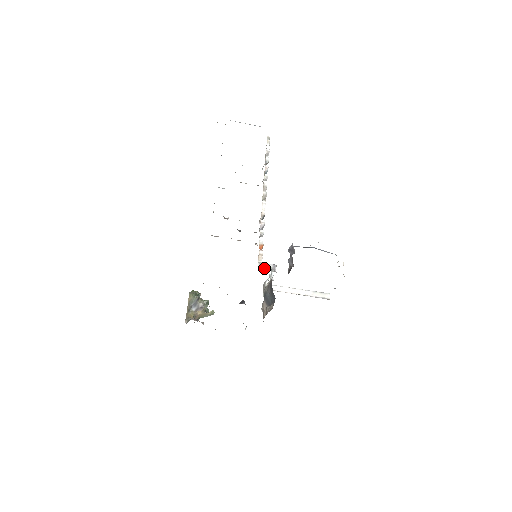
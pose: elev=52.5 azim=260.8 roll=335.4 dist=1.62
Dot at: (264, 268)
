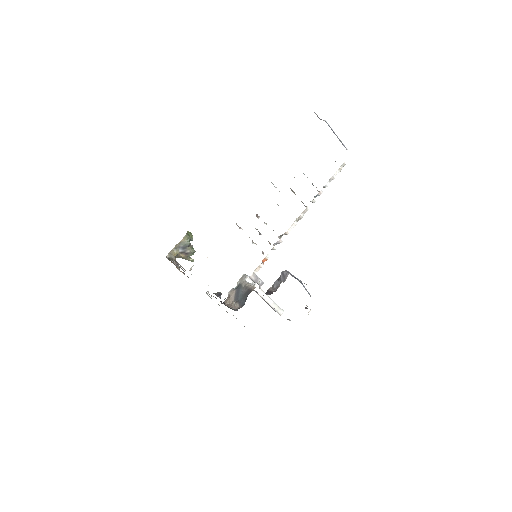
Dot at: (254, 280)
